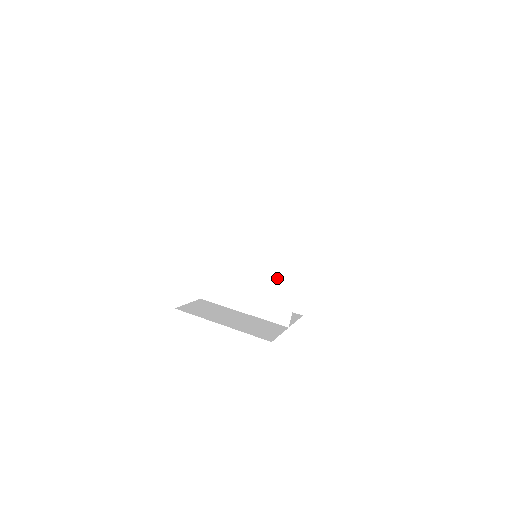
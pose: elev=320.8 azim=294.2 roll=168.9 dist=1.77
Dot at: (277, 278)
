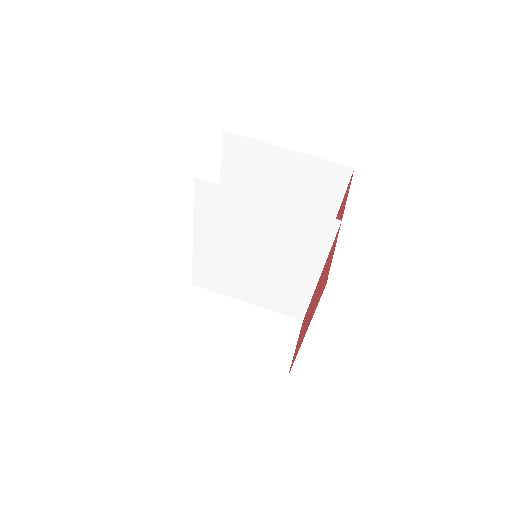
Dot at: (286, 281)
